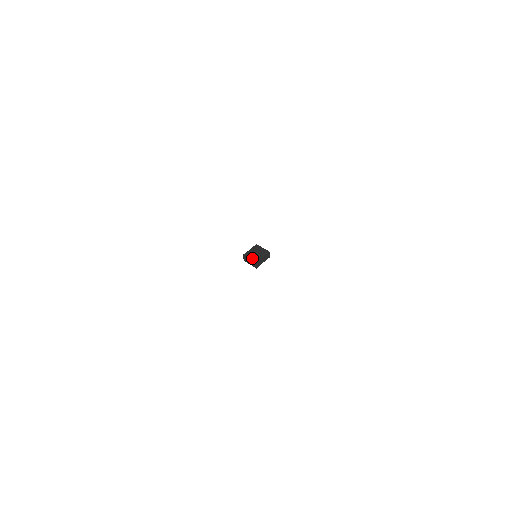
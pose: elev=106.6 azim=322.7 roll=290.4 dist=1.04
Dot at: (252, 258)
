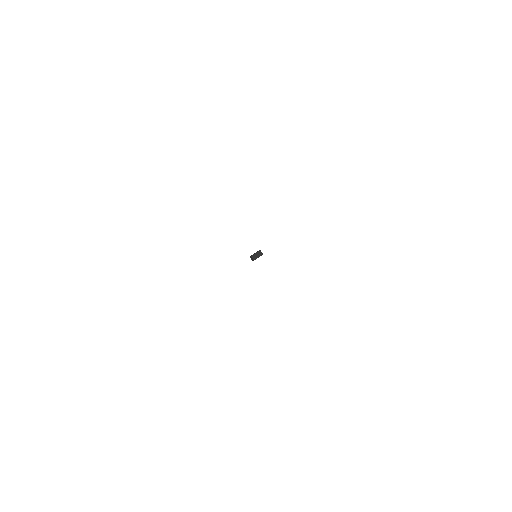
Dot at: (256, 252)
